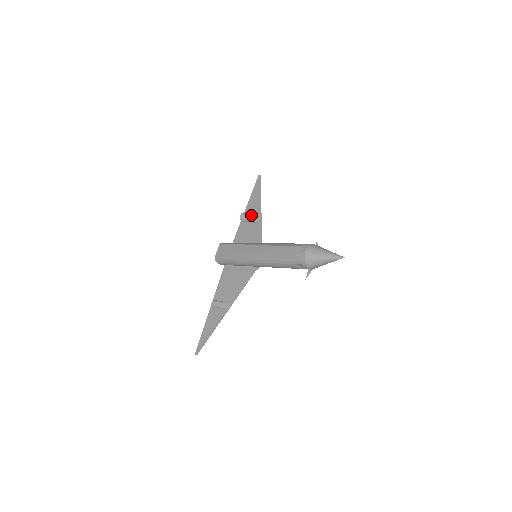
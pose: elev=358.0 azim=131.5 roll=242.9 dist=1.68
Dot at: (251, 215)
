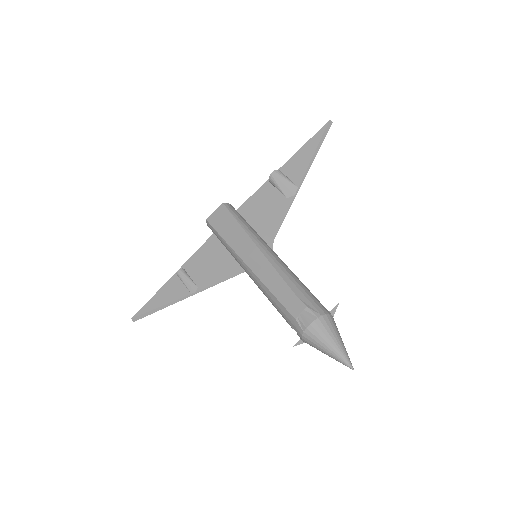
Dot at: (285, 182)
